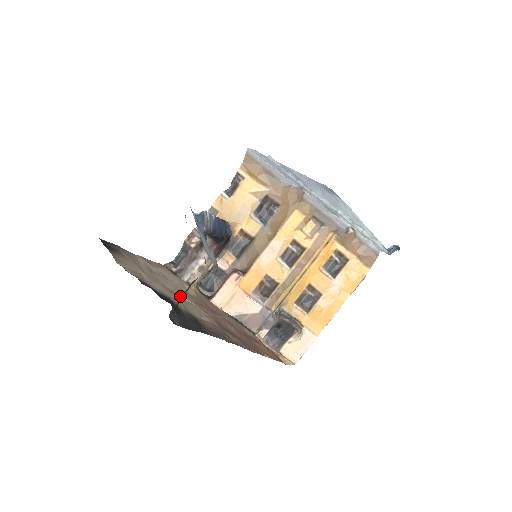
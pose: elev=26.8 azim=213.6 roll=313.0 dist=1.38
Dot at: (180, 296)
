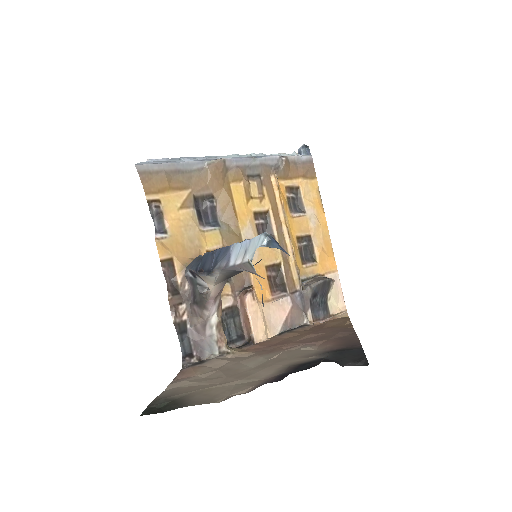
Dot at: (270, 360)
